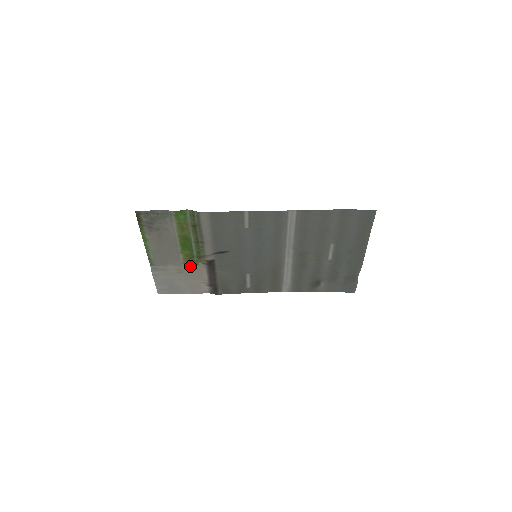
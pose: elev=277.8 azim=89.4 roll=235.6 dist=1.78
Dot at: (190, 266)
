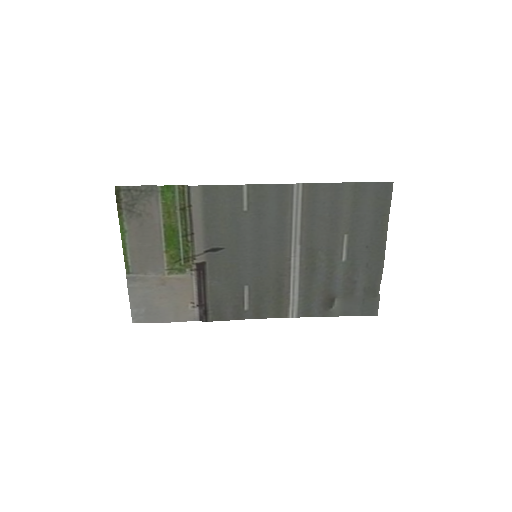
Dot at: (175, 274)
